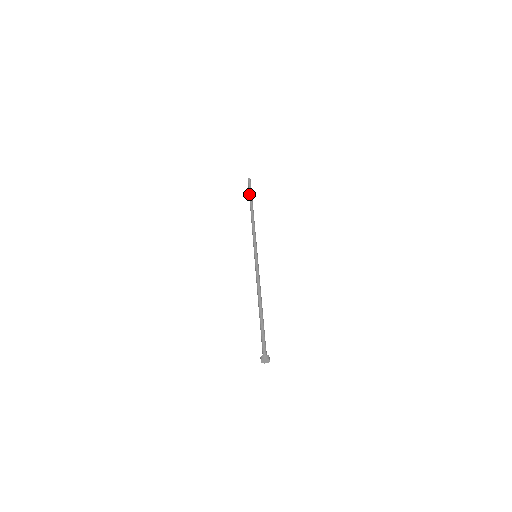
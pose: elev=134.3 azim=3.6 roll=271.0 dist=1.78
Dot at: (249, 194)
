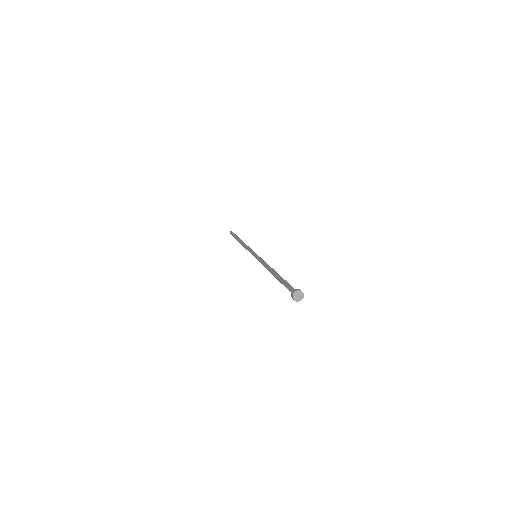
Dot at: (234, 237)
